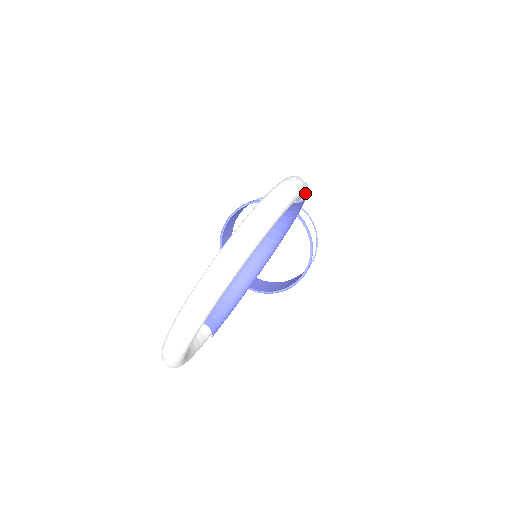
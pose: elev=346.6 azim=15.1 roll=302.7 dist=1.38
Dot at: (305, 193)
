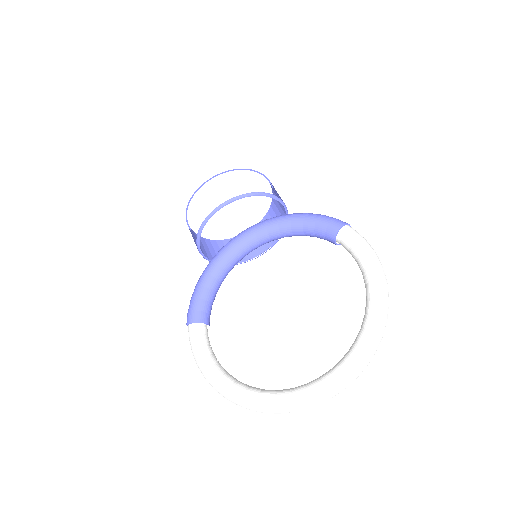
Dot at: occluded
